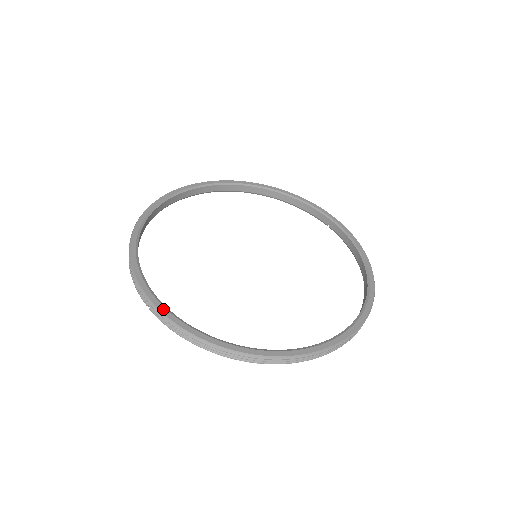
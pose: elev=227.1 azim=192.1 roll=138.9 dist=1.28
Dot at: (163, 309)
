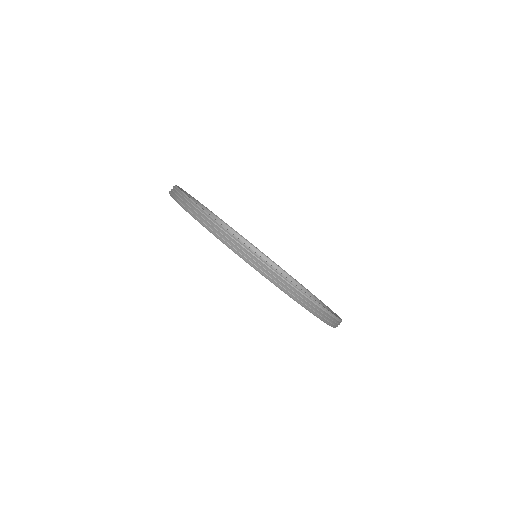
Dot at: occluded
